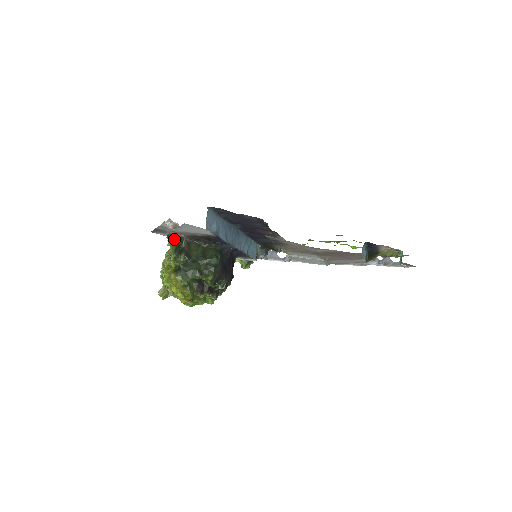
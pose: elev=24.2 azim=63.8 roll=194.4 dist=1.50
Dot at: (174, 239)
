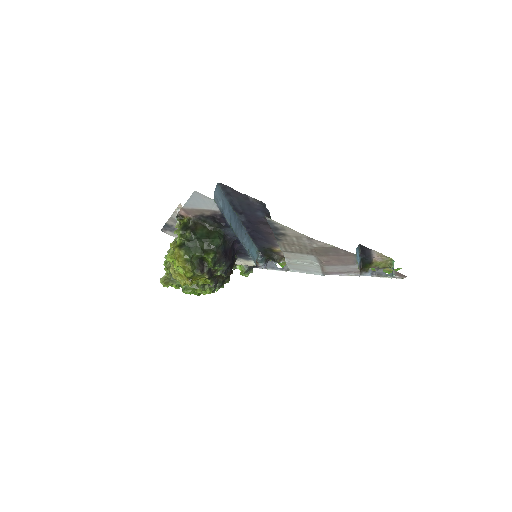
Dot at: (182, 221)
